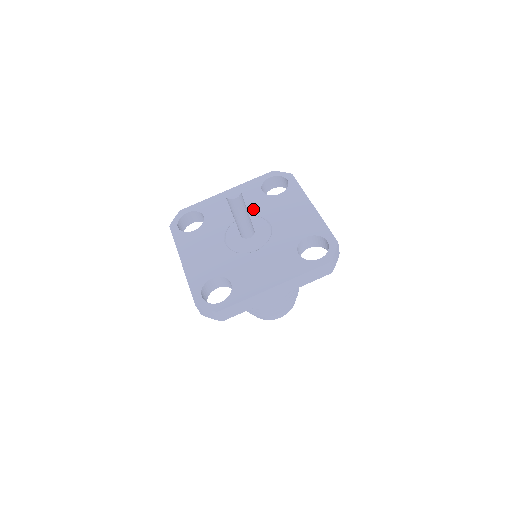
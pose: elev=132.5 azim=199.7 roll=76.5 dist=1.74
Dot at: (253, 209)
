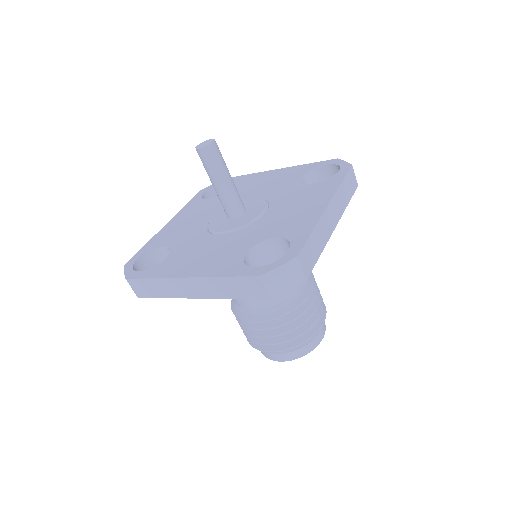
Dot at: (272, 192)
